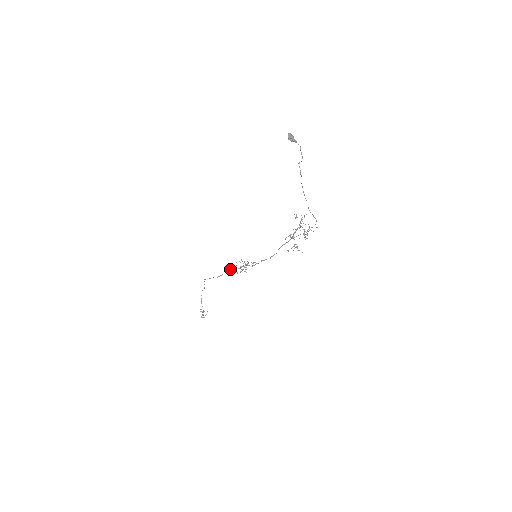
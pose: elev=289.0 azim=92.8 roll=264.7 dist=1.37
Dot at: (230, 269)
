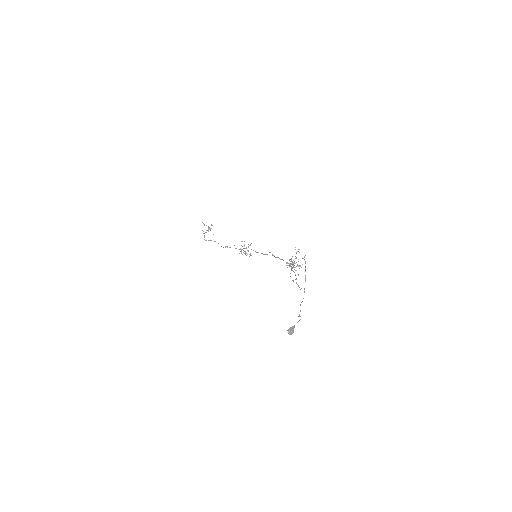
Dot at: occluded
